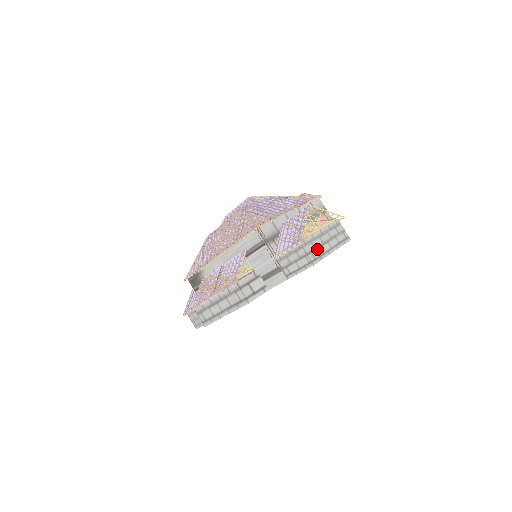
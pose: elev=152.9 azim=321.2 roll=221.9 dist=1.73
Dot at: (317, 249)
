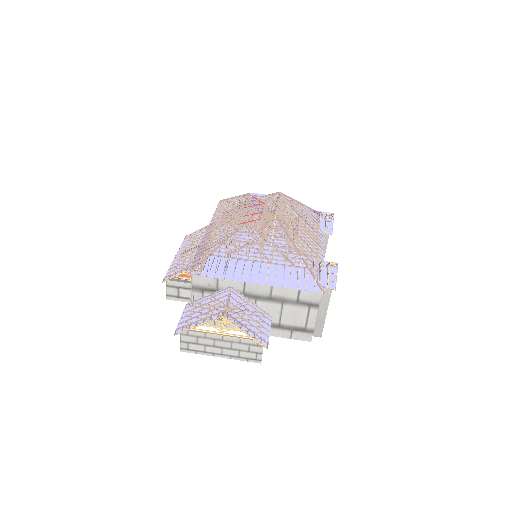
Dot at: (200, 345)
